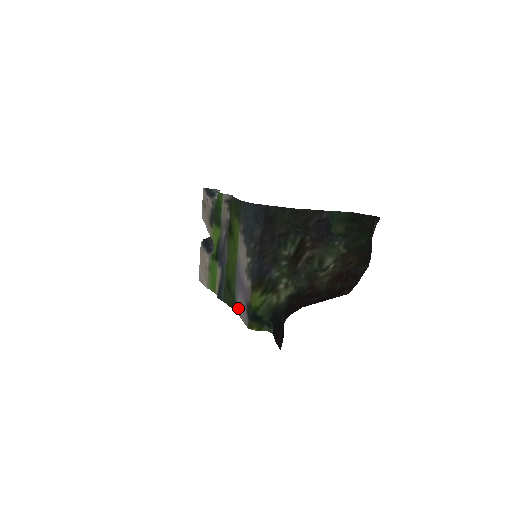
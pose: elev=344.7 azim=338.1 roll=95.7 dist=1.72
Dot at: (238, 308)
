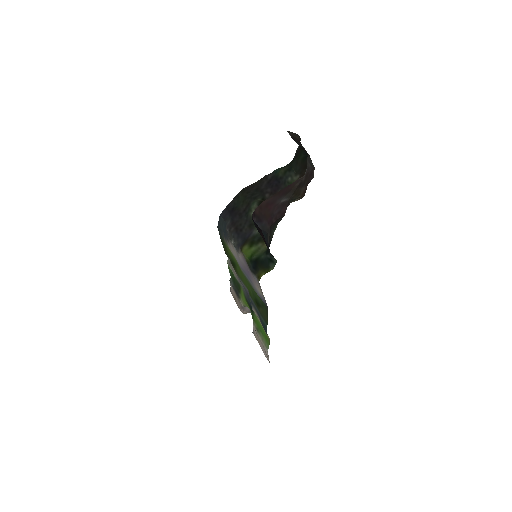
Dot at: (261, 296)
